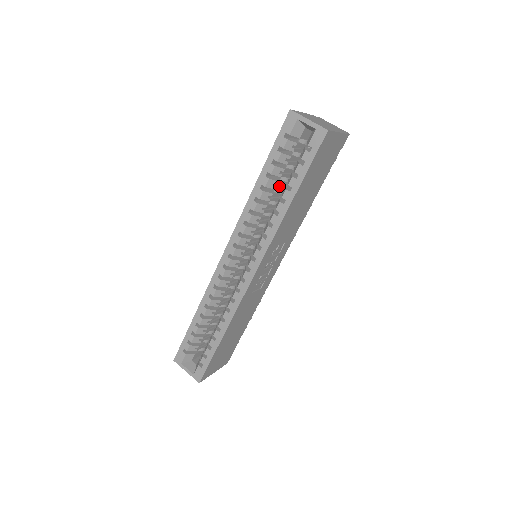
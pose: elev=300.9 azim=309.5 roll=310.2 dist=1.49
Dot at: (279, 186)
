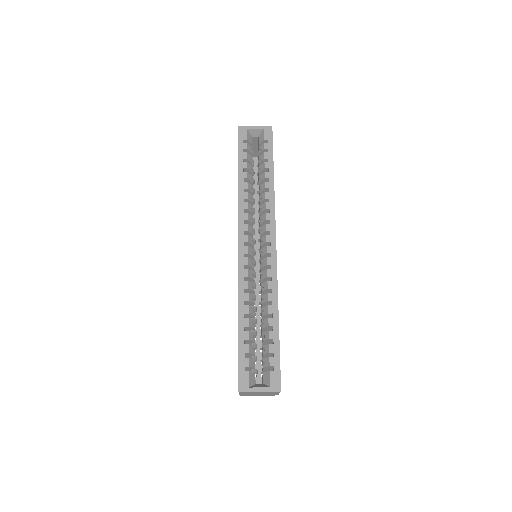
Dot at: (252, 183)
